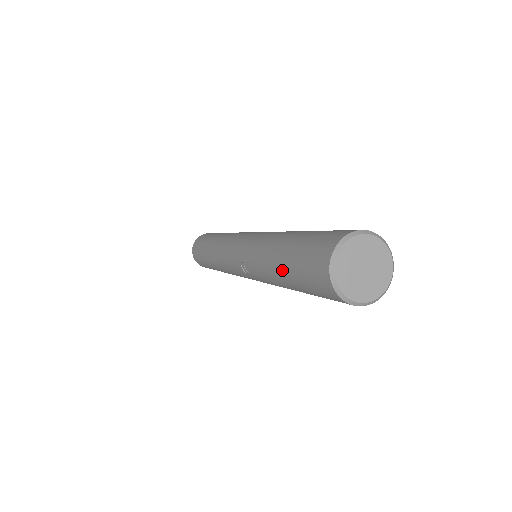
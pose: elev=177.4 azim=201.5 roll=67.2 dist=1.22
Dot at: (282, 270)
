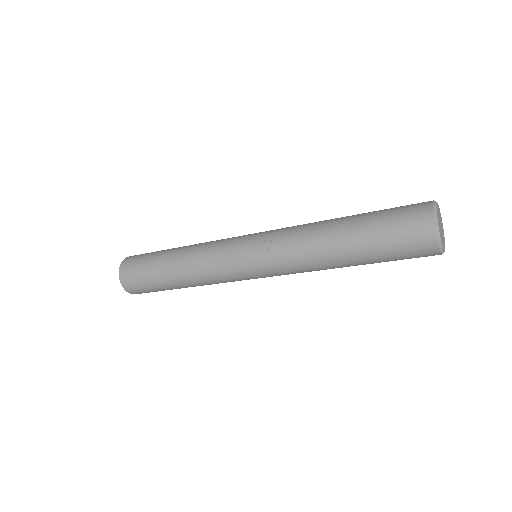
Dot at: (353, 229)
